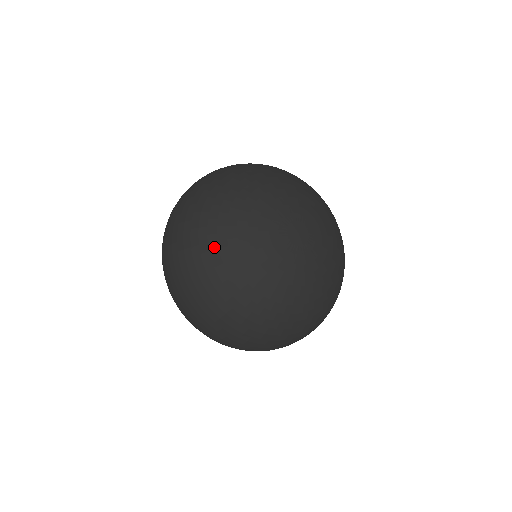
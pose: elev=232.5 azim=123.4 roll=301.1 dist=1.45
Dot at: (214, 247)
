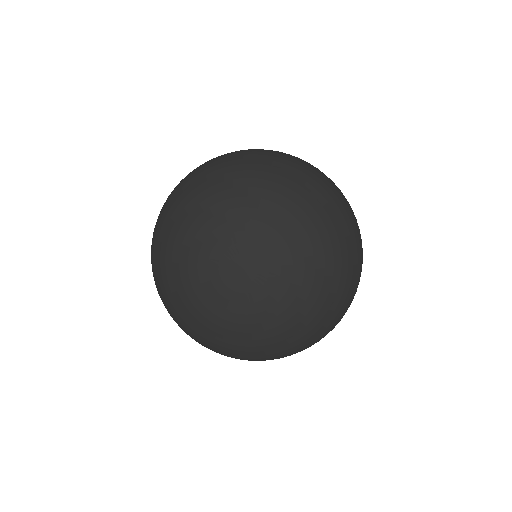
Dot at: (185, 319)
